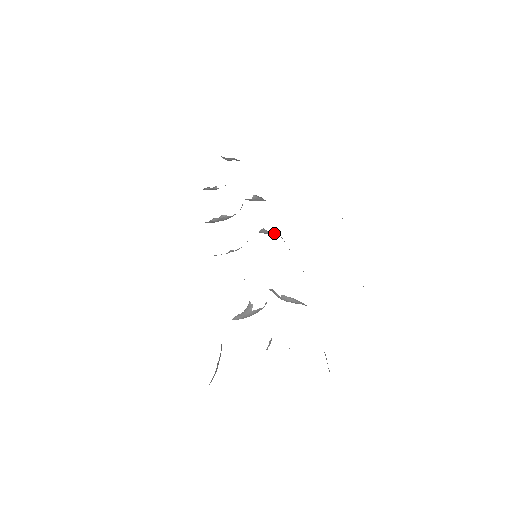
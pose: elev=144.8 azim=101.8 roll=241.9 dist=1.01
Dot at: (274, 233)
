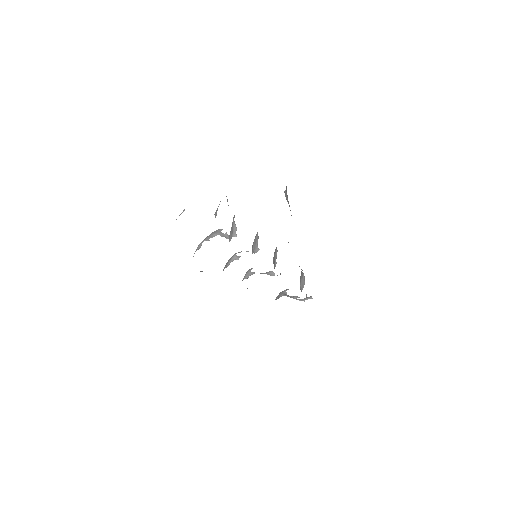
Dot at: occluded
